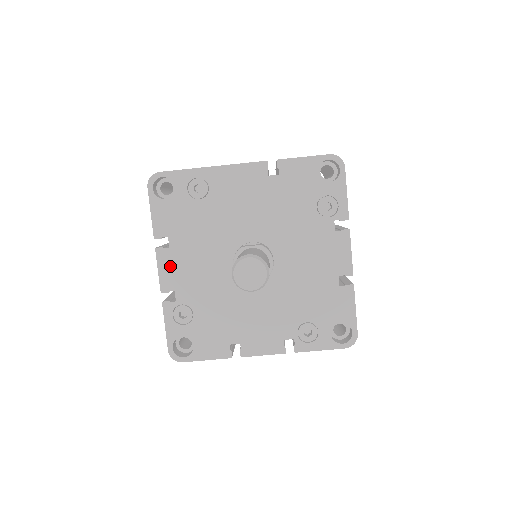
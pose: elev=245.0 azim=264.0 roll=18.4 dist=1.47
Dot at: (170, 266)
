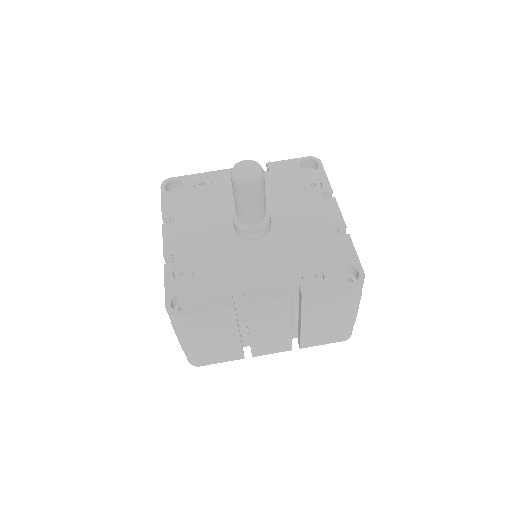
Dot at: (174, 236)
